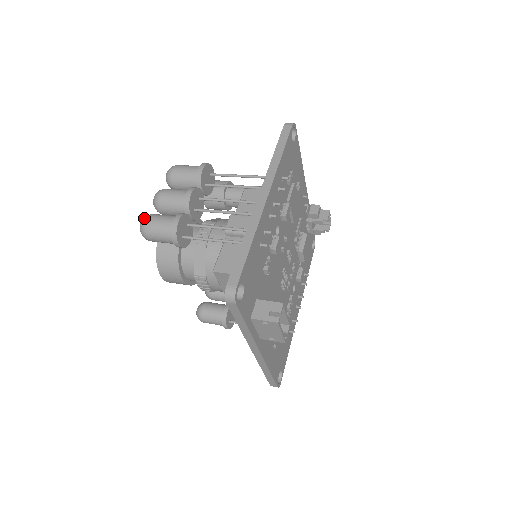
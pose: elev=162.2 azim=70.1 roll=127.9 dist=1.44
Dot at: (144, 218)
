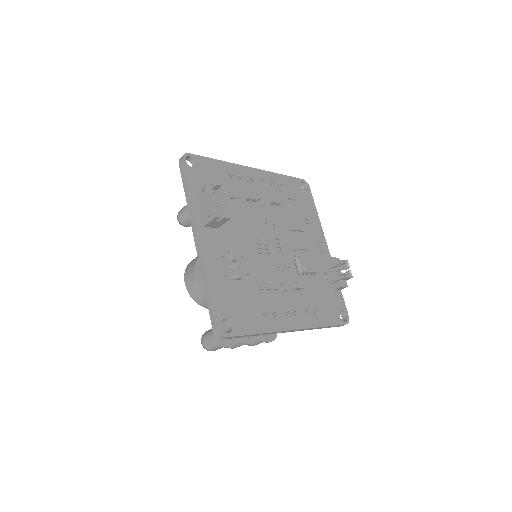
Dot at: occluded
